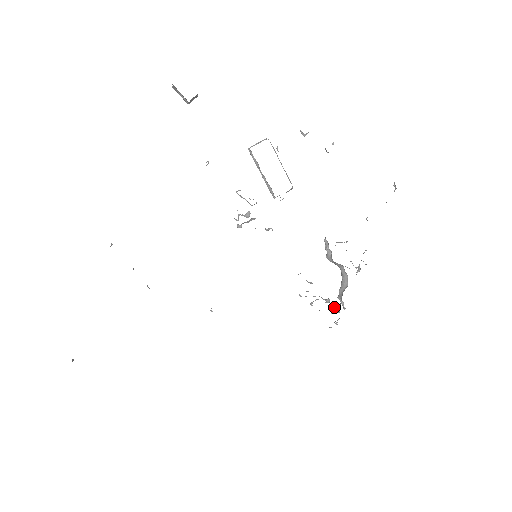
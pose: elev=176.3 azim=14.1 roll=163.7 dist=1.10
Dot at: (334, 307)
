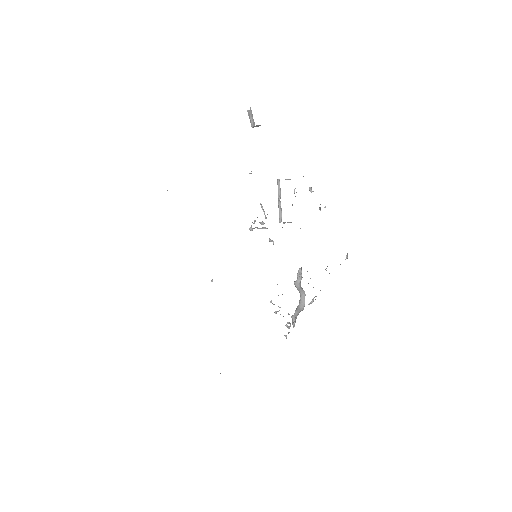
Dot at: (287, 323)
